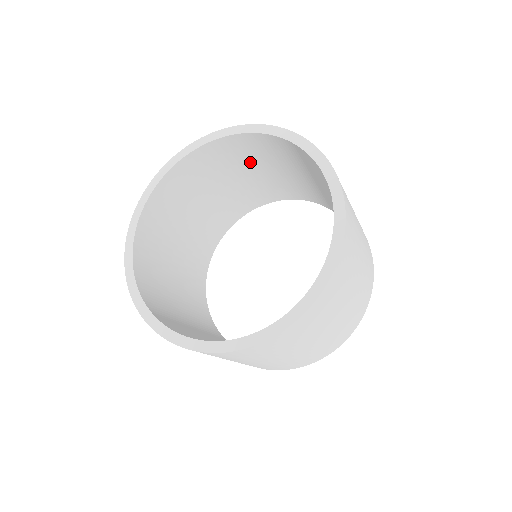
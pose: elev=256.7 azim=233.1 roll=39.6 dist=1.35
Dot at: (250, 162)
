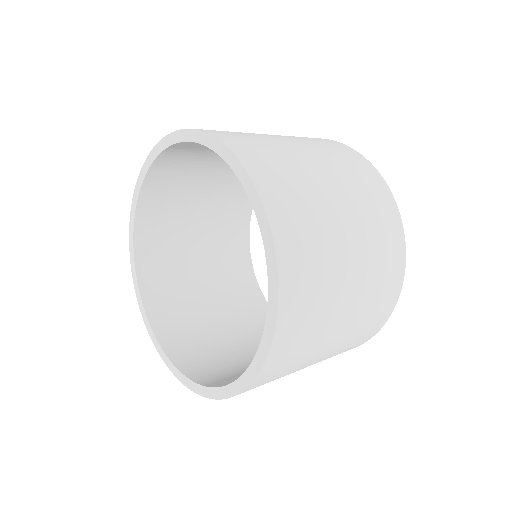
Dot at: occluded
